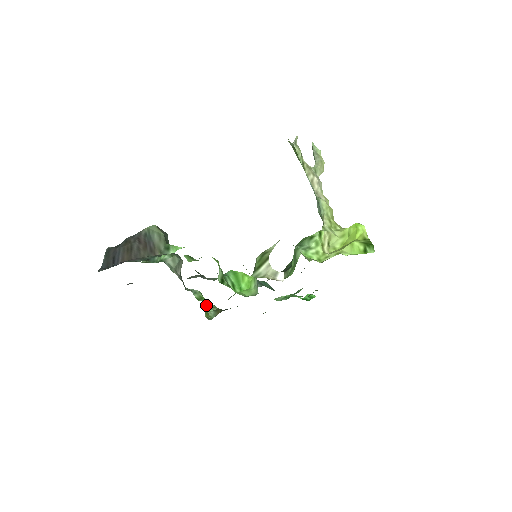
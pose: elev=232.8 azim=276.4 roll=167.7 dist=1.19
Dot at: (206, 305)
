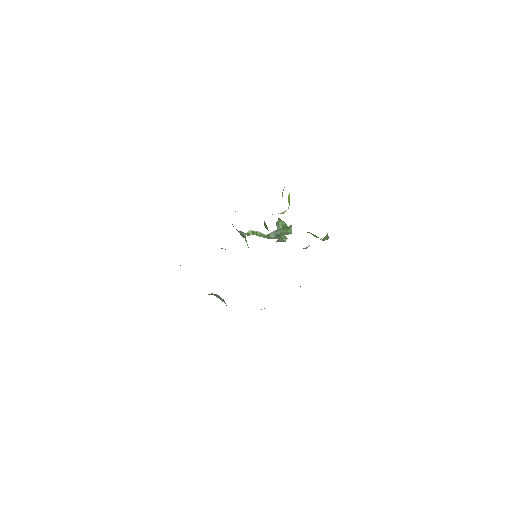
Dot at: occluded
